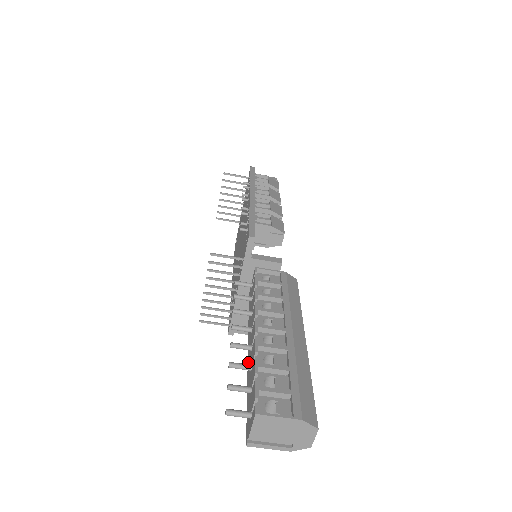
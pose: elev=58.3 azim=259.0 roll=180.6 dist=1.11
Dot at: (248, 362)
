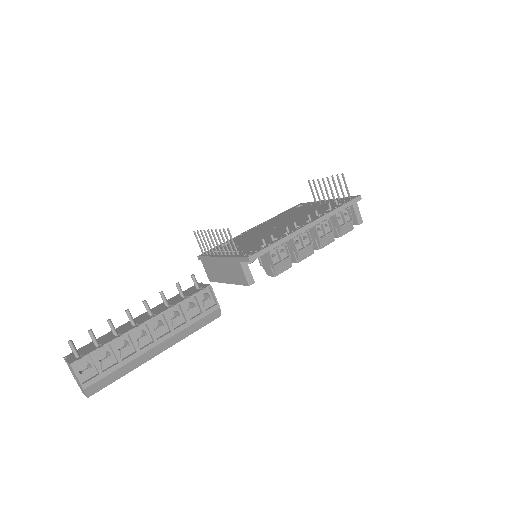
Dot at: (128, 323)
